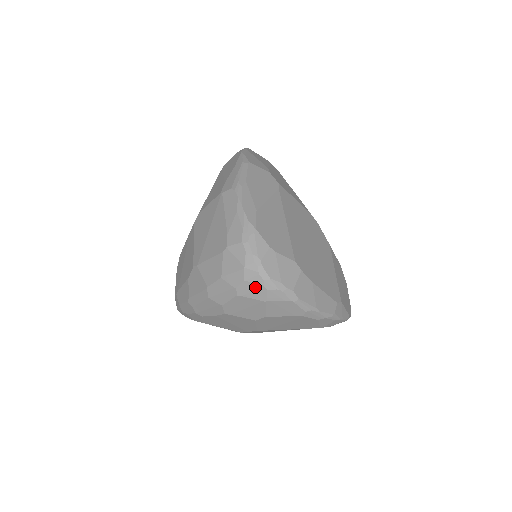
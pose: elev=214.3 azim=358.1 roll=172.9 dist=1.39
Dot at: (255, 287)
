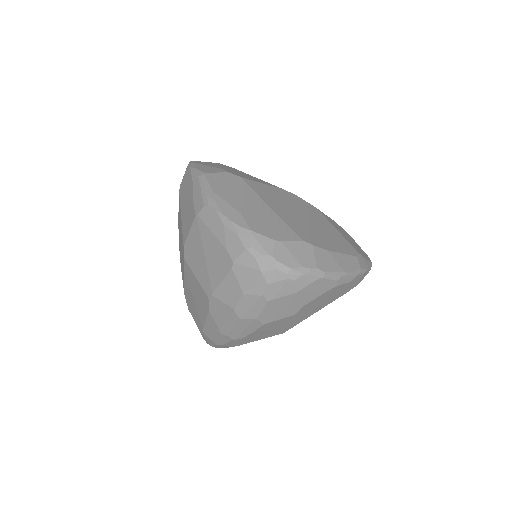
Dot at: (281, 284)
